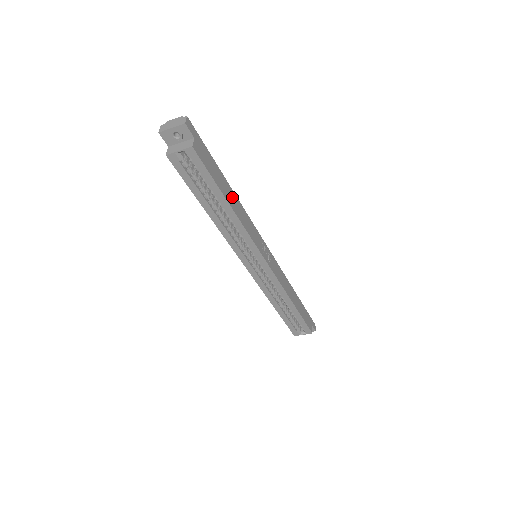
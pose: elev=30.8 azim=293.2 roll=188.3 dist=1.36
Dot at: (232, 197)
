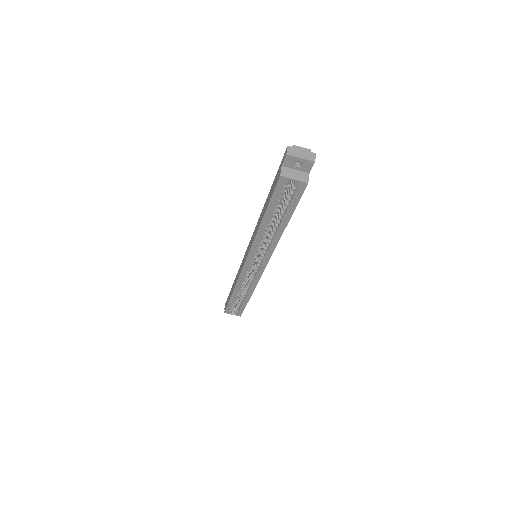
Dot at: occluded
